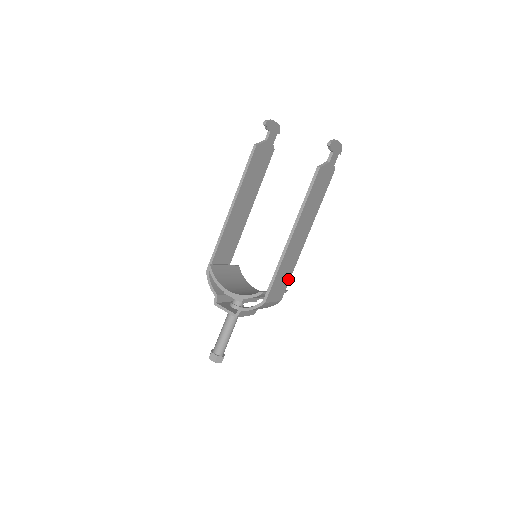
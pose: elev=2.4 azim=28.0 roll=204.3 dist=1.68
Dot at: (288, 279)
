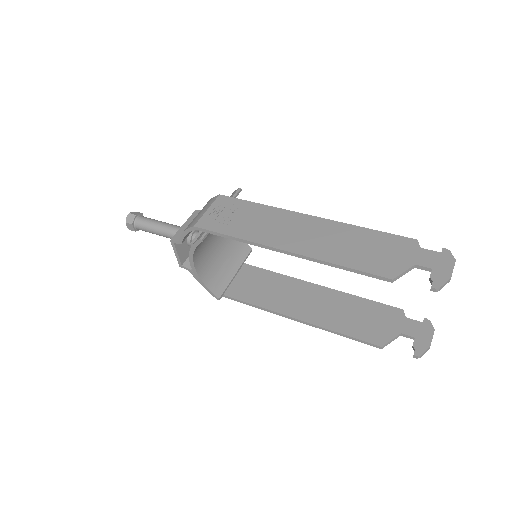
Dot at: (258, 273)
